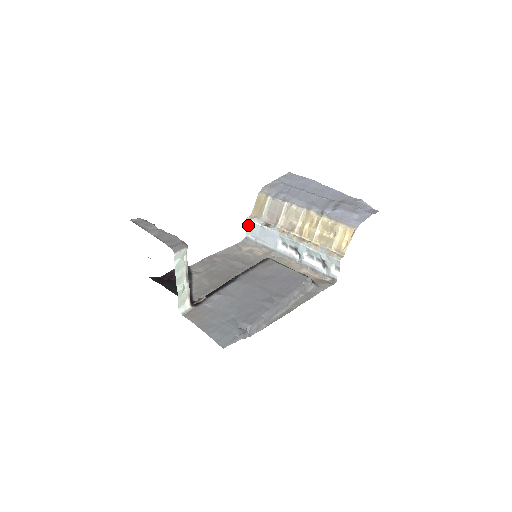
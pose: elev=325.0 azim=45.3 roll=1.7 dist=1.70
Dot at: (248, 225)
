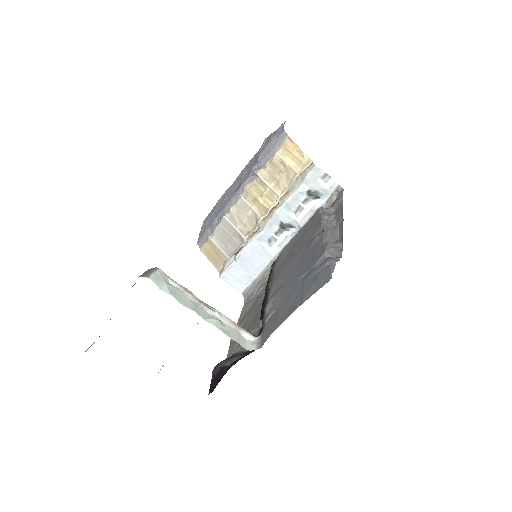
Dot at: (229, 281)
